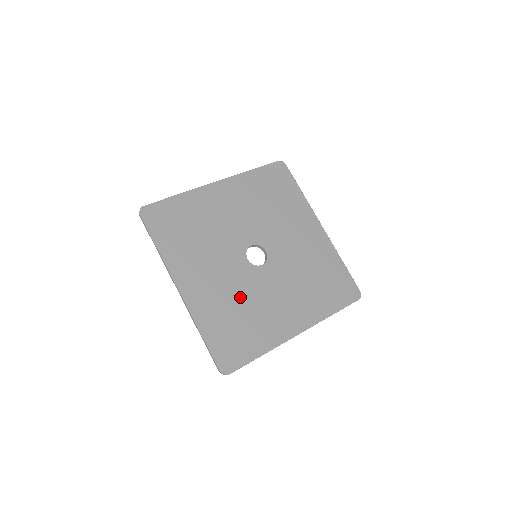
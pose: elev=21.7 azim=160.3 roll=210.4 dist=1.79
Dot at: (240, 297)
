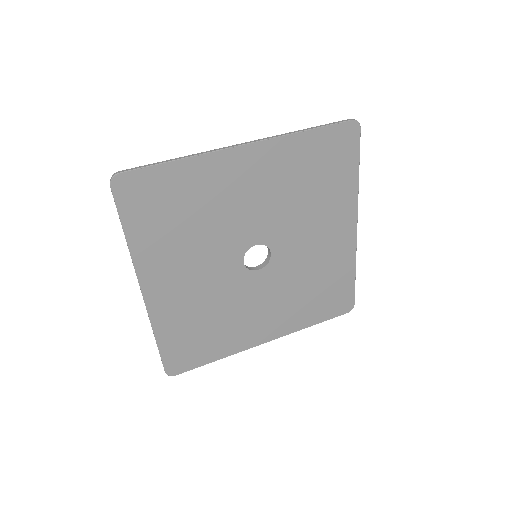
Dot at: (216, 304)
